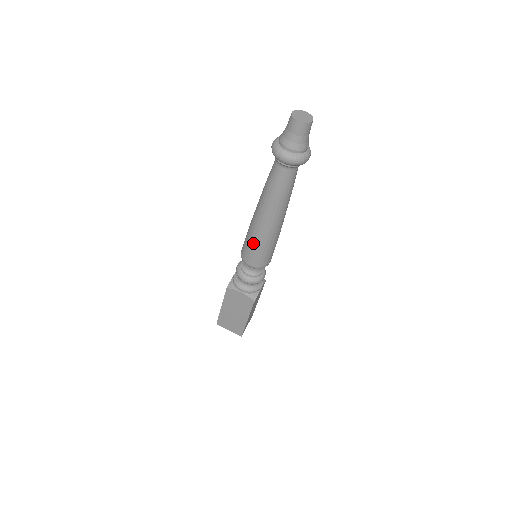
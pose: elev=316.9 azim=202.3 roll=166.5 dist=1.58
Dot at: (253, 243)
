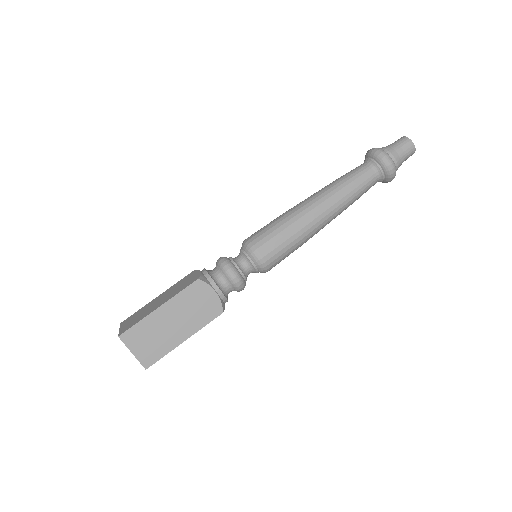
Dot at: (289, 232)
